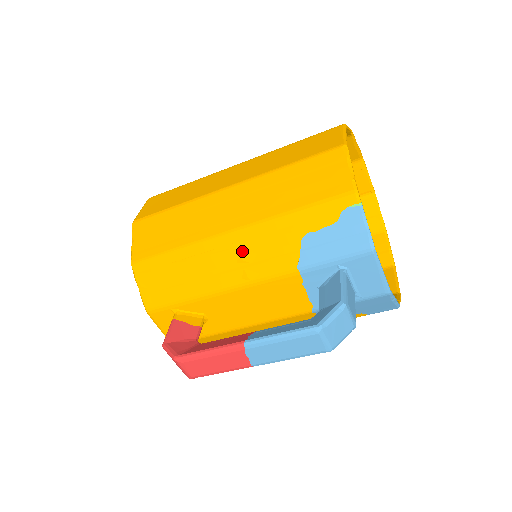
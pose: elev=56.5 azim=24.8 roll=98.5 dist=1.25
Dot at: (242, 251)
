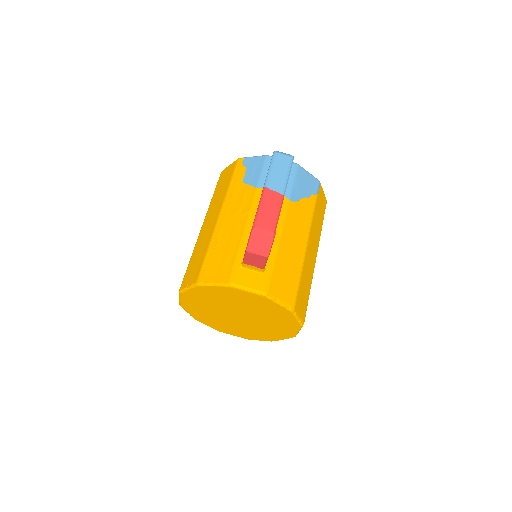
Dot at: (231, 213)
